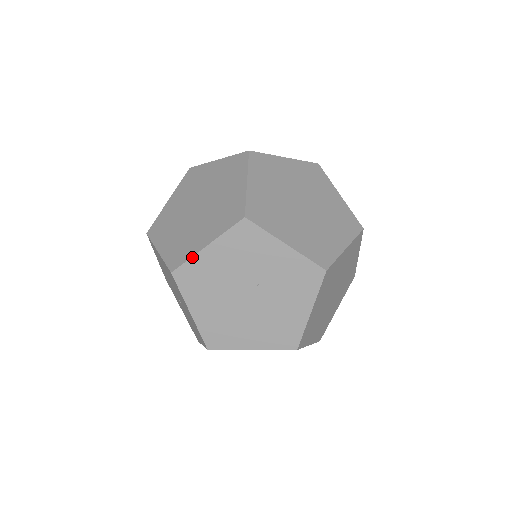
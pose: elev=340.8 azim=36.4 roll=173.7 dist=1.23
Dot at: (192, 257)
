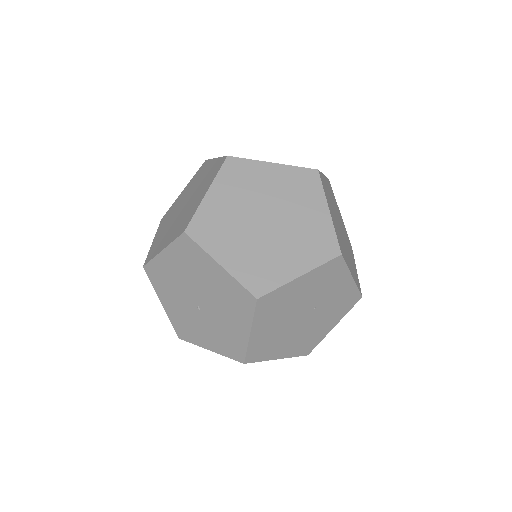
Dot at: (283, 285)
